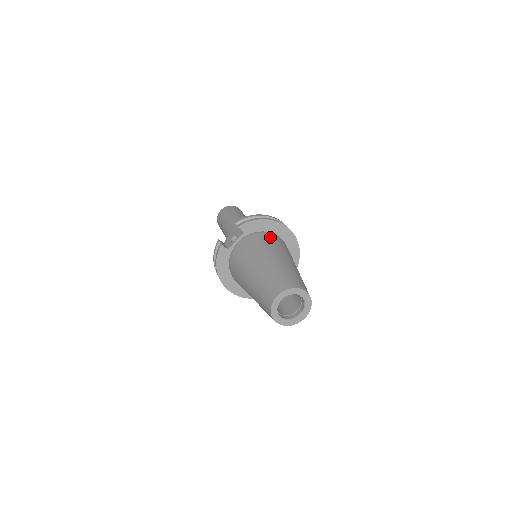
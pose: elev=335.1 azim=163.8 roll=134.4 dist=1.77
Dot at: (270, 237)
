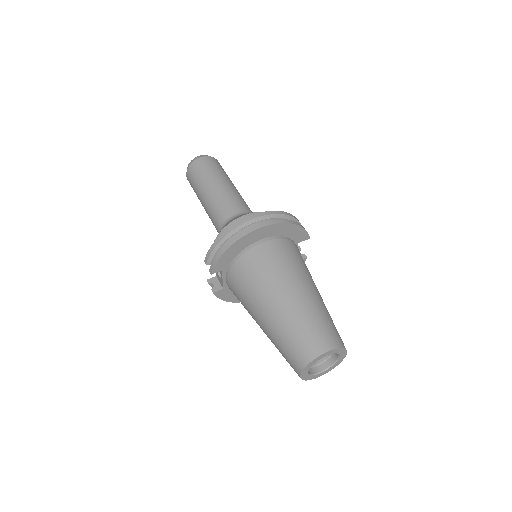
Dot at: (250, 262)
